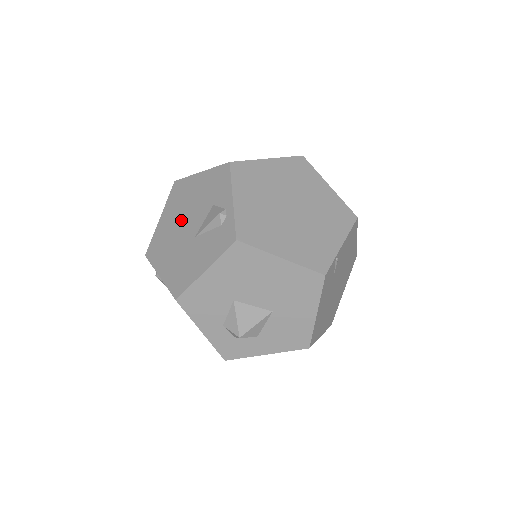
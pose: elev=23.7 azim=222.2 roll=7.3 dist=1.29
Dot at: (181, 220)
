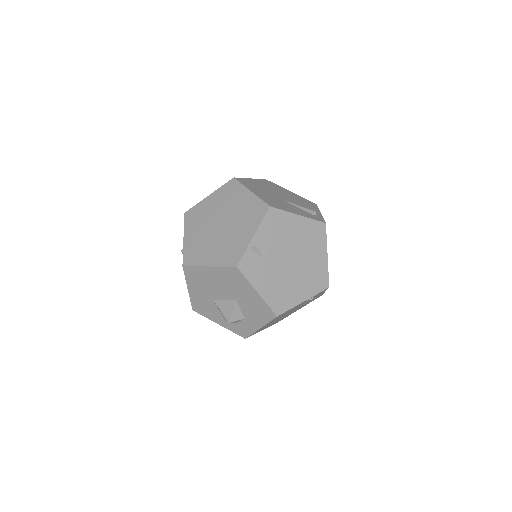
Dot at: occluded
